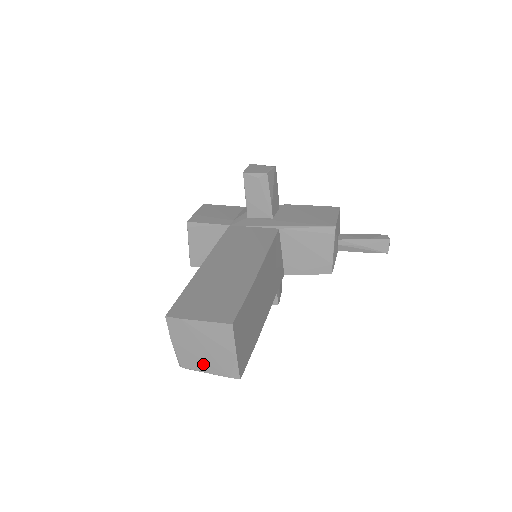
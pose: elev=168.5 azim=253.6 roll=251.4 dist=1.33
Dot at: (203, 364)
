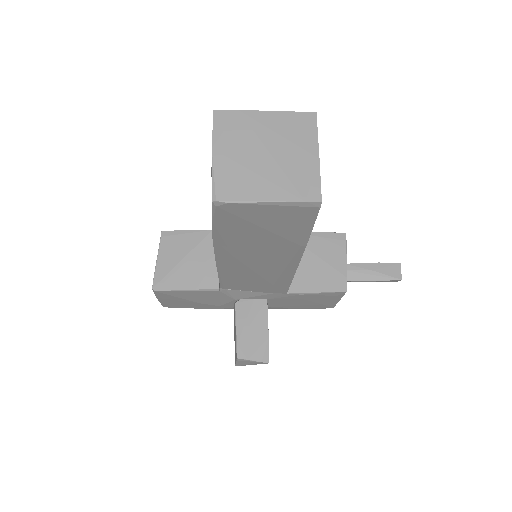
Dot at: (260, 184)
